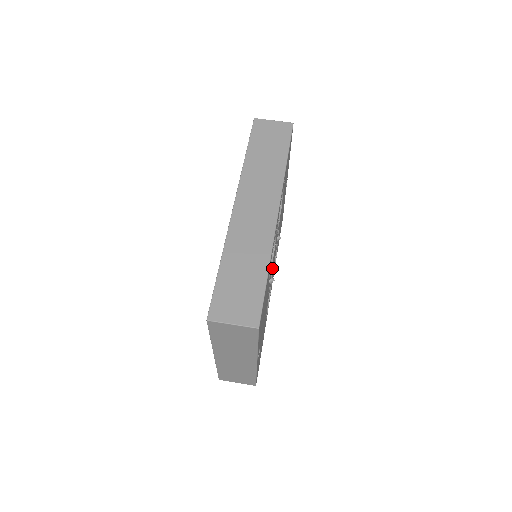
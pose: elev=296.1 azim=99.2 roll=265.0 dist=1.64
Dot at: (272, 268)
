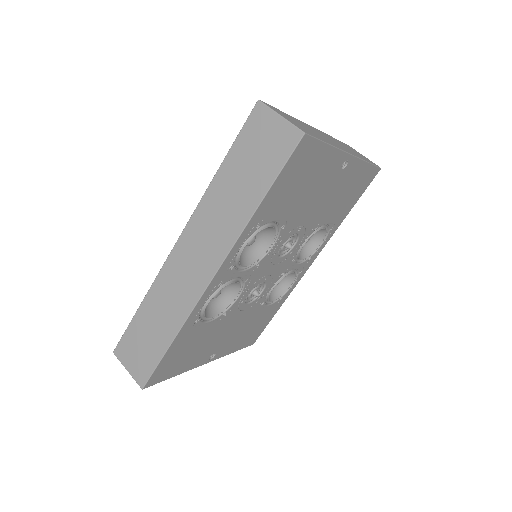
Dot at: (262, 282)
